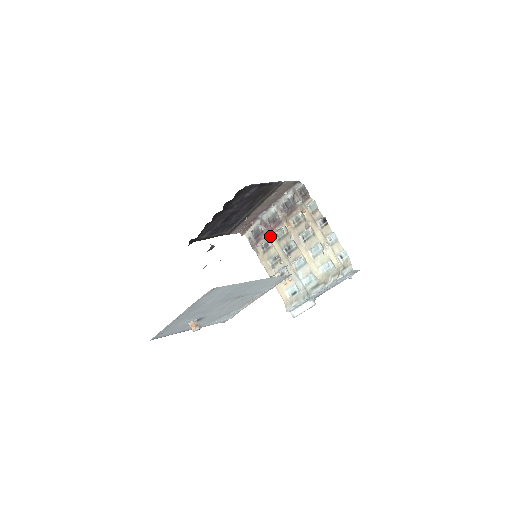
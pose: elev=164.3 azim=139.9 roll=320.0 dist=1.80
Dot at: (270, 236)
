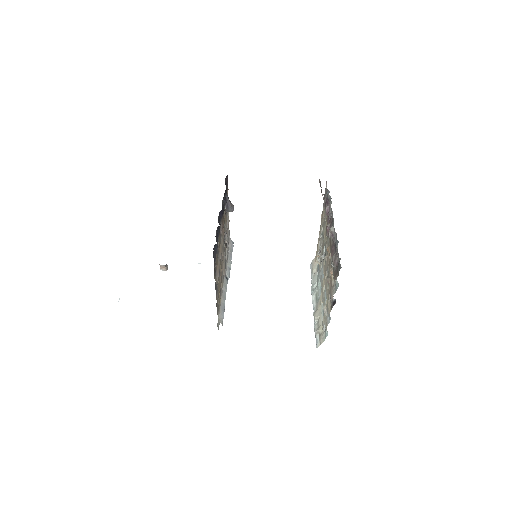
Dot at: (326, 223)
